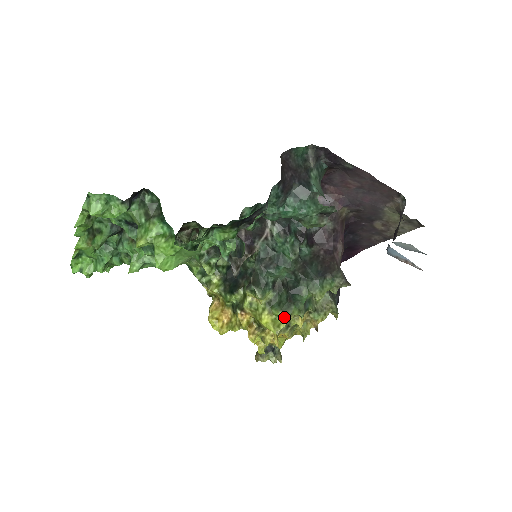
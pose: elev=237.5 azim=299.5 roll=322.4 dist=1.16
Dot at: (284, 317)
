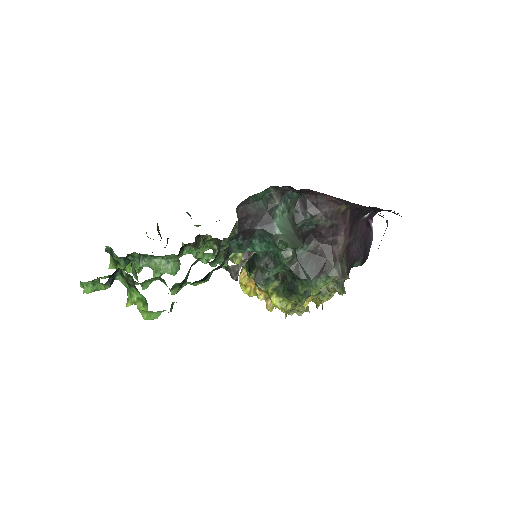
Dot at: (289, 301)
